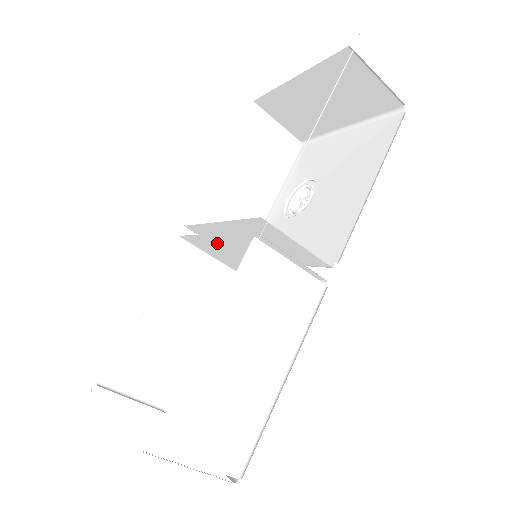
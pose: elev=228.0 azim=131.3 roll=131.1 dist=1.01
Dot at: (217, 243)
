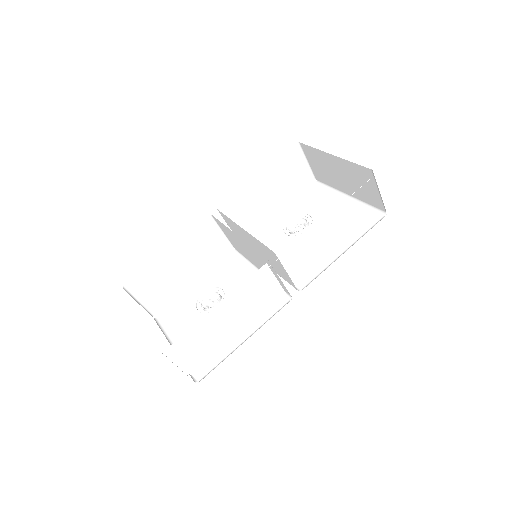
Dot at: (237, 238)
